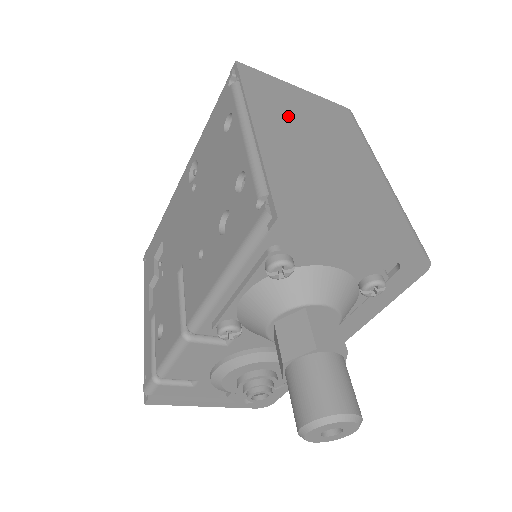
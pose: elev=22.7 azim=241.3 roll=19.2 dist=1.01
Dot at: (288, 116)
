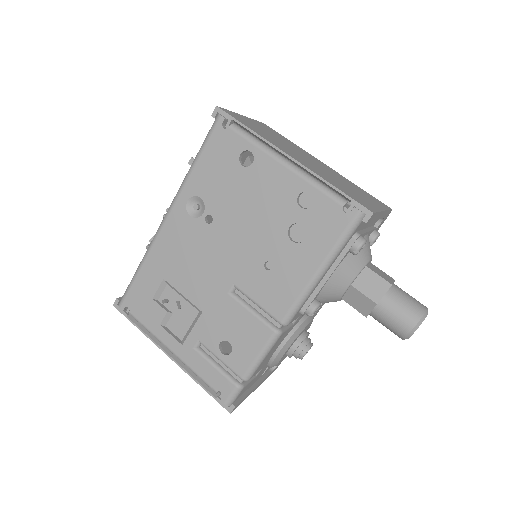
Dot at: (278, 142)
